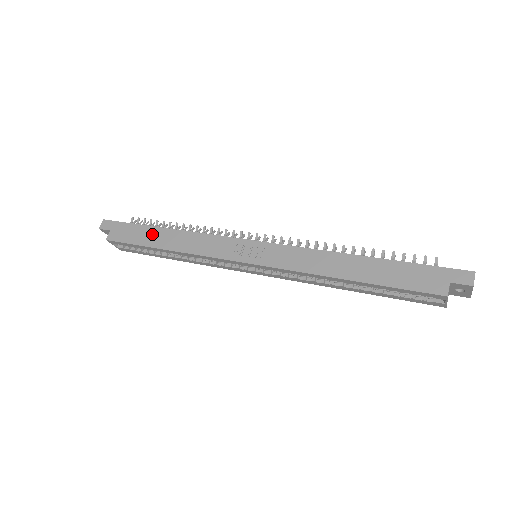
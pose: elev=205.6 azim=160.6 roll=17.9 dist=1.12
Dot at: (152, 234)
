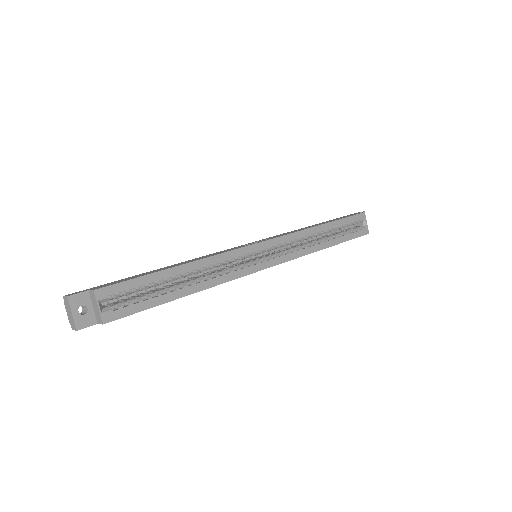
Dot at: (151, 271)
